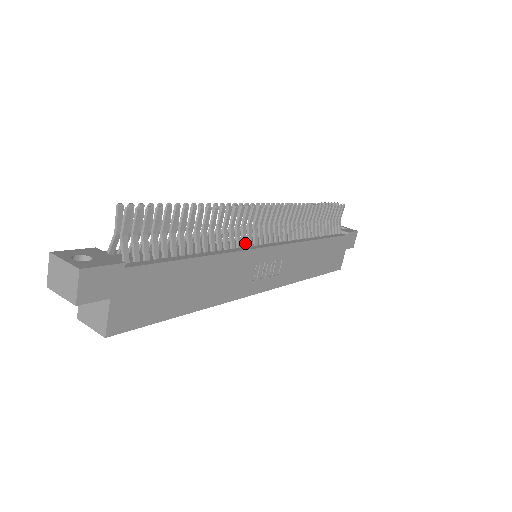
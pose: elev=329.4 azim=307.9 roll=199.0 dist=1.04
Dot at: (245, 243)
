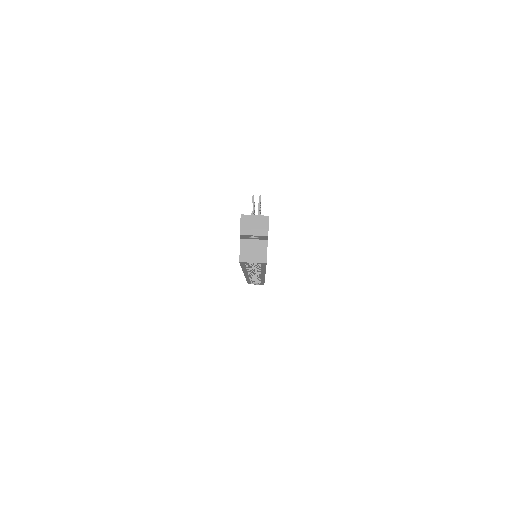
Dot at: occluded
